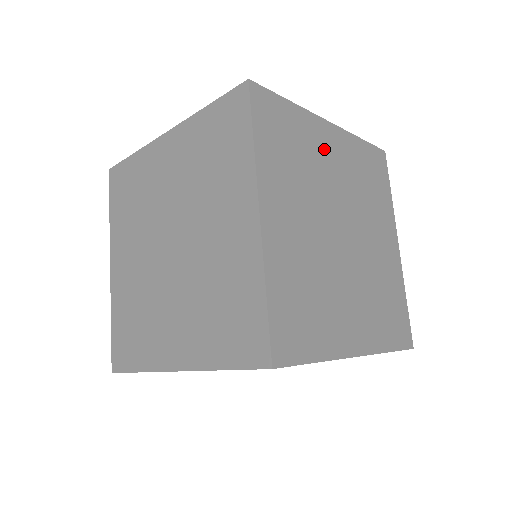
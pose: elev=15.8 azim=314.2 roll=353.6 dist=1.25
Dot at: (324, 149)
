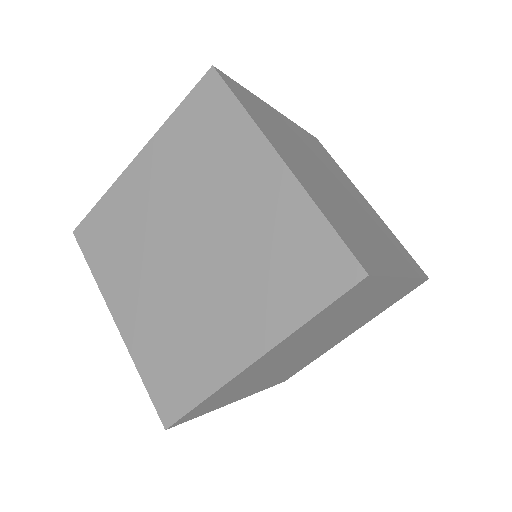
Dot at: (353, 189)
